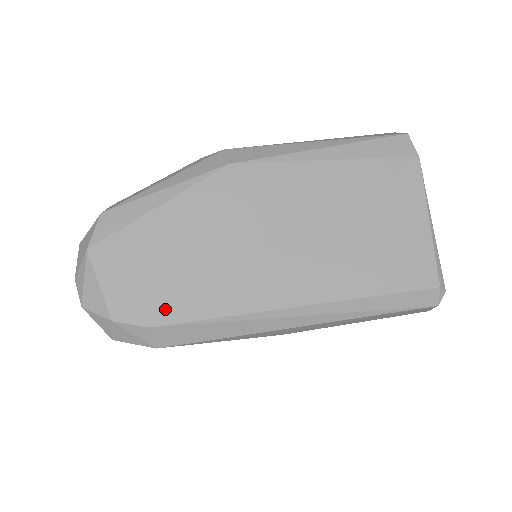
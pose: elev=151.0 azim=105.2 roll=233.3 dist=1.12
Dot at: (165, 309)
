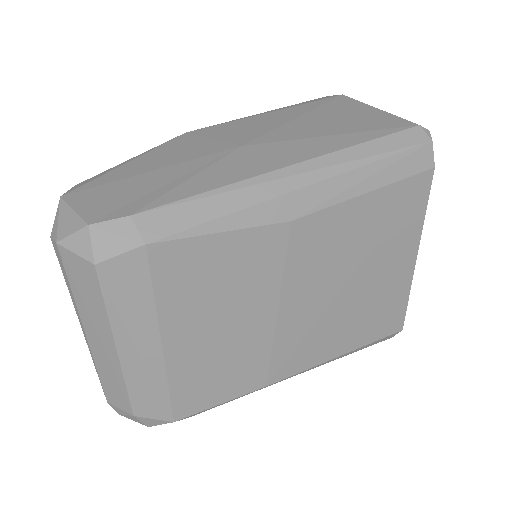
Dot at: (146, 201)
